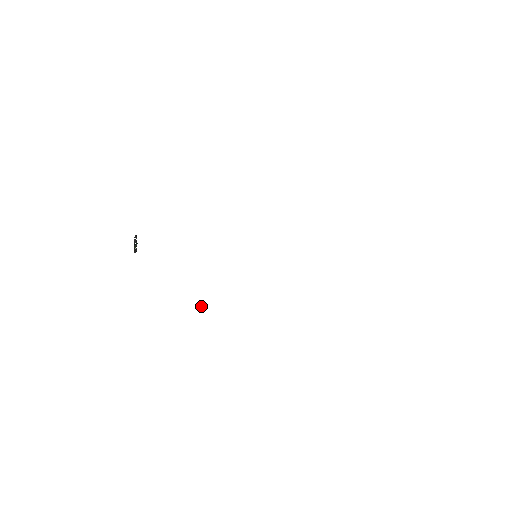
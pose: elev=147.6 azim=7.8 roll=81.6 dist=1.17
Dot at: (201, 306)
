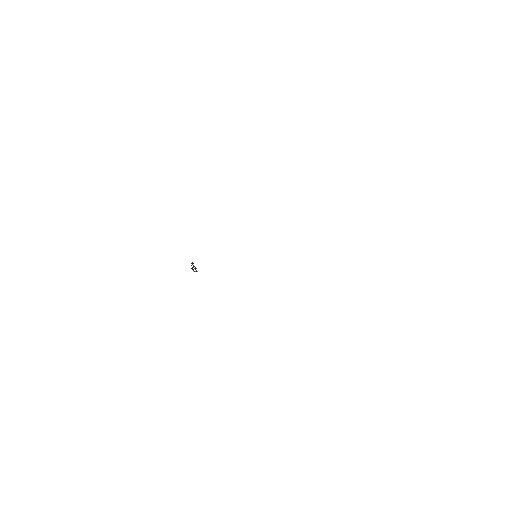
Dot at: (266, 295)
